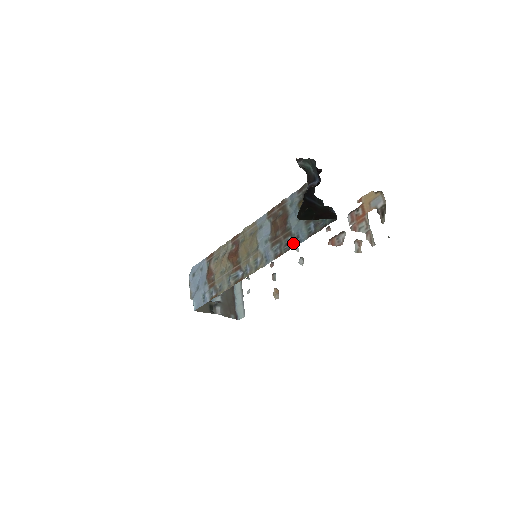
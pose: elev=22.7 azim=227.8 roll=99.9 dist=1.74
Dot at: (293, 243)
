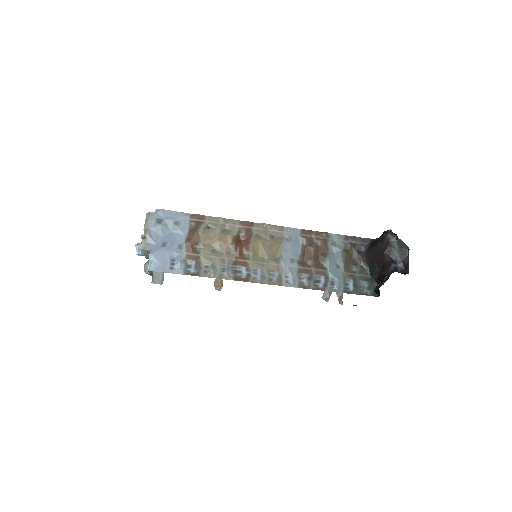
Dot at: (327, 286)
